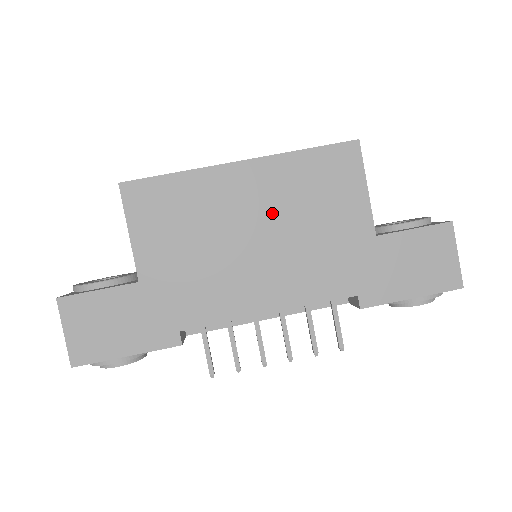
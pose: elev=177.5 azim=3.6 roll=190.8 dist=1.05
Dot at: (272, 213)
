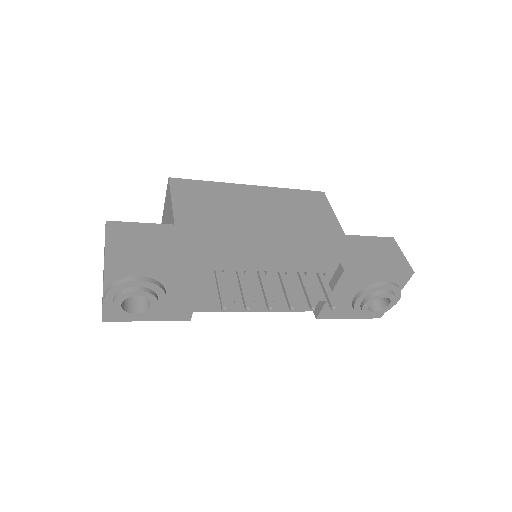
Dot at: (273, 211)
